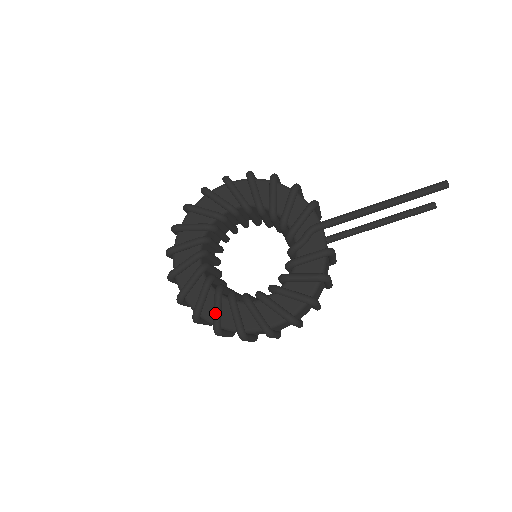
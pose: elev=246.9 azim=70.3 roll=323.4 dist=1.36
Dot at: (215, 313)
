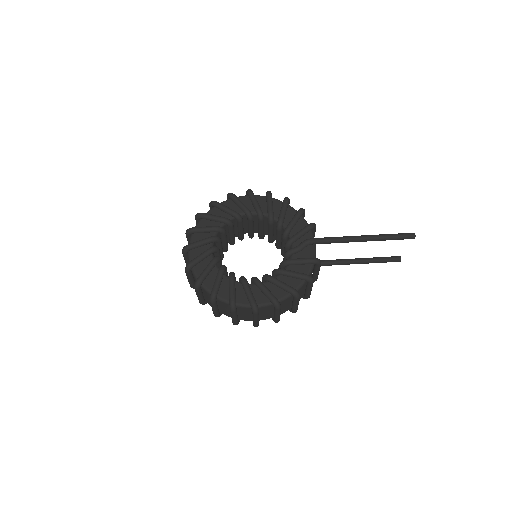
Dot at: (216, 283)
